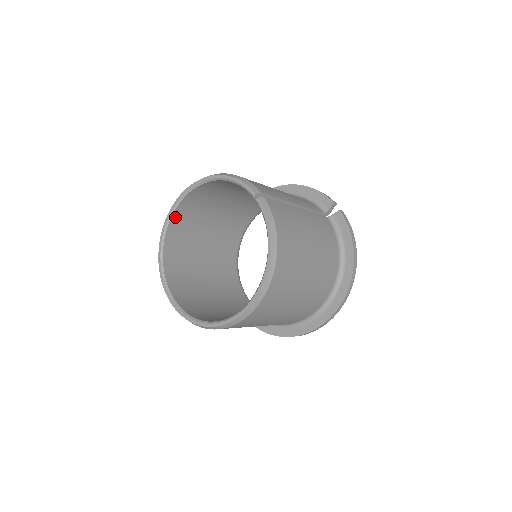
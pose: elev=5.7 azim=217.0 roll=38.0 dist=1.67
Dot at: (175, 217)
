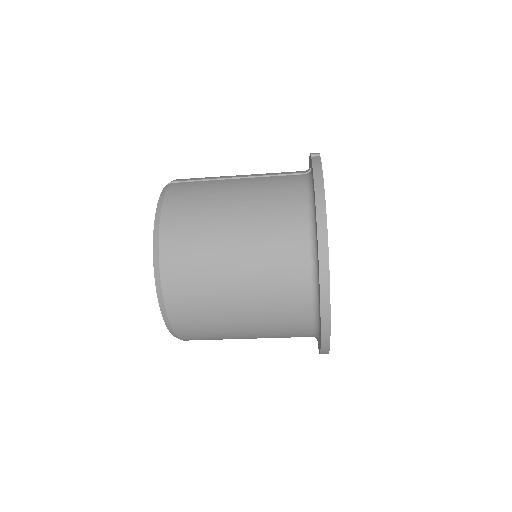
Dot at: occluded
